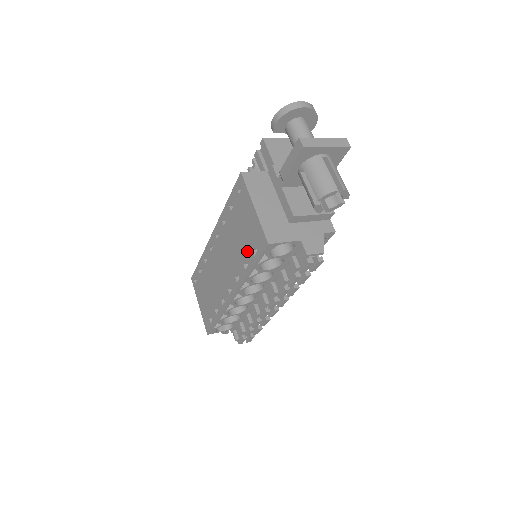
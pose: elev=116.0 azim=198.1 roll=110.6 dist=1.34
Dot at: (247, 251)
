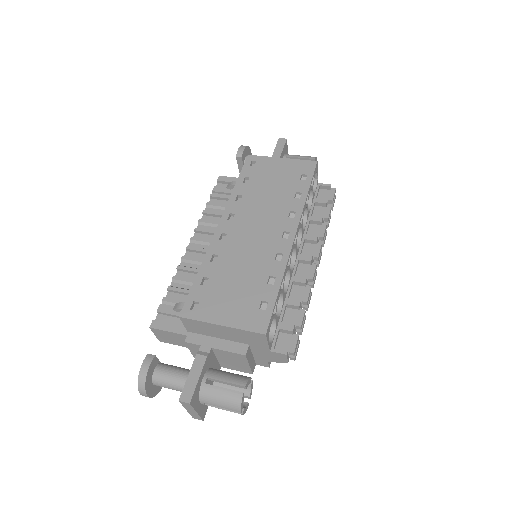
Dot at: (293, 185)
